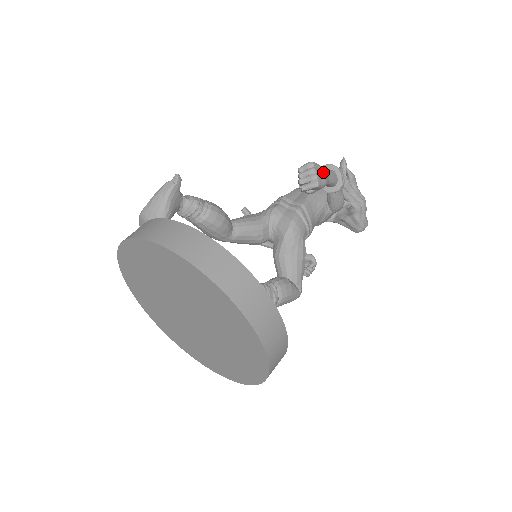
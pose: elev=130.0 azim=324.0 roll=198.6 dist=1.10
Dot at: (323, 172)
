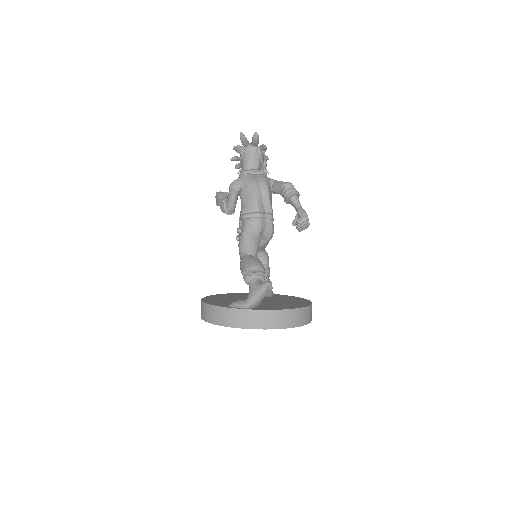
Dot at: occluded
